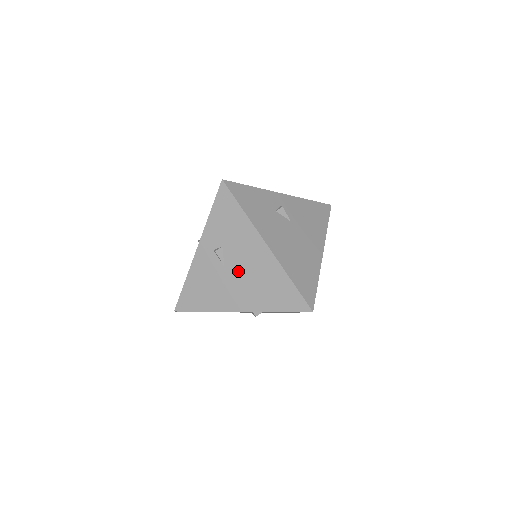
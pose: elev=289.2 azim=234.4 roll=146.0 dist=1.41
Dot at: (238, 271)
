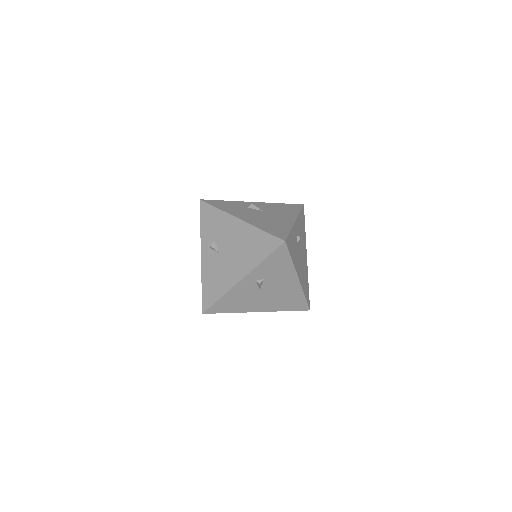
Dot at: (269, 292)
